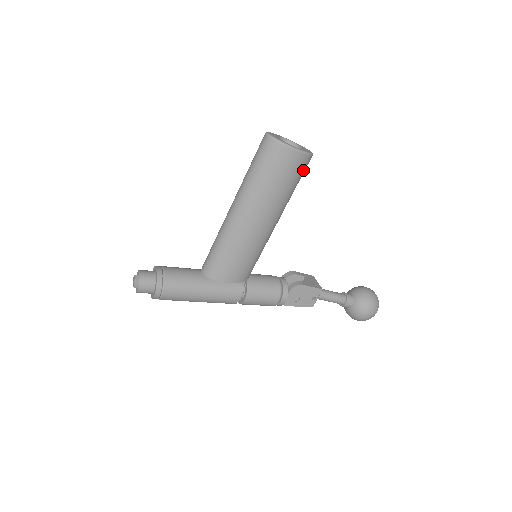
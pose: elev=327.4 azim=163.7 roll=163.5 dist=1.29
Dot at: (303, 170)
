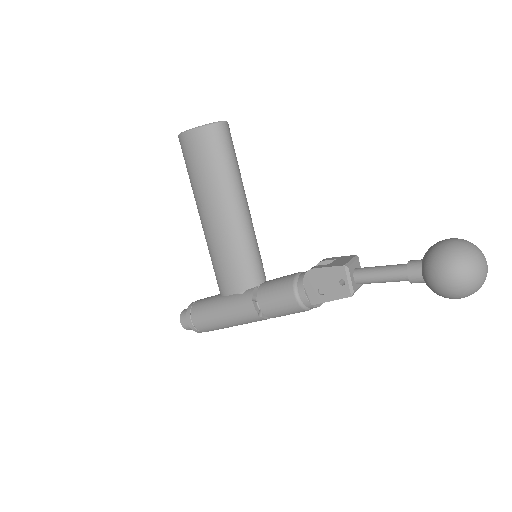
Dot at: (217, 143)
